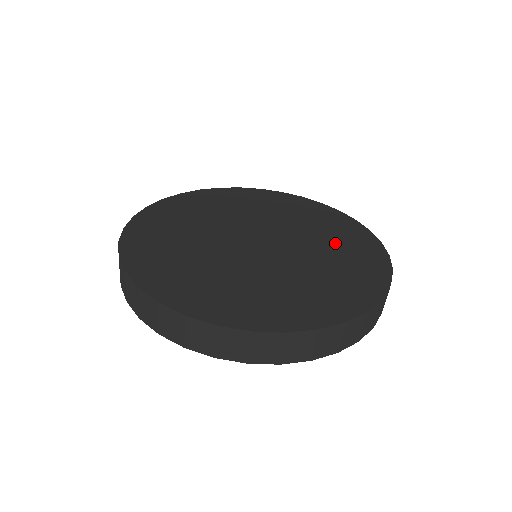
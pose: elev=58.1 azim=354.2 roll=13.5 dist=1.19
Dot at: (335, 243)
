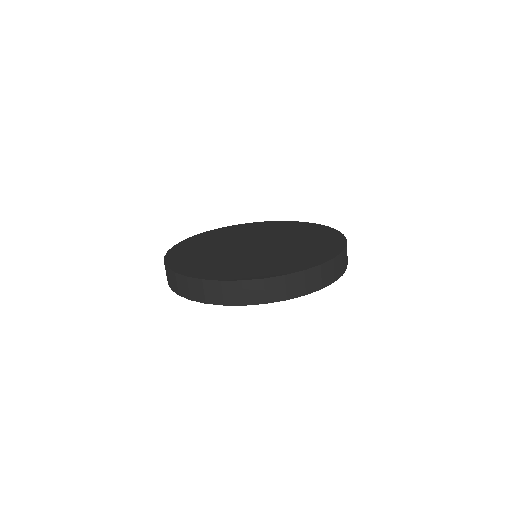
Dot at: (280, 230)
